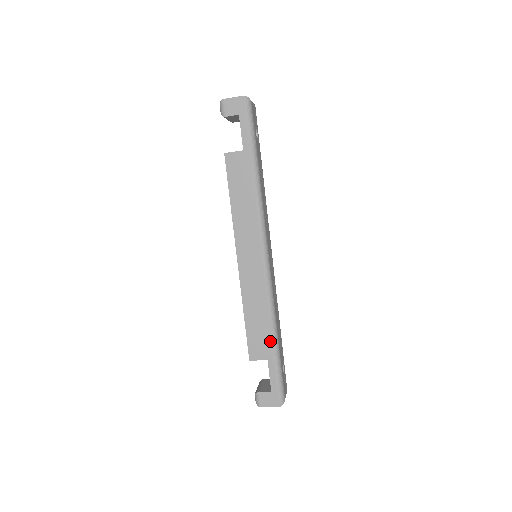
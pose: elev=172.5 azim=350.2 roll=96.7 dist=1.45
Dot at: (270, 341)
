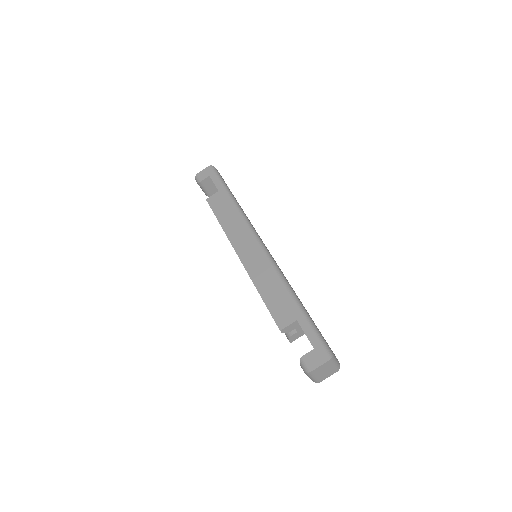
Dot at: (292, 302)
